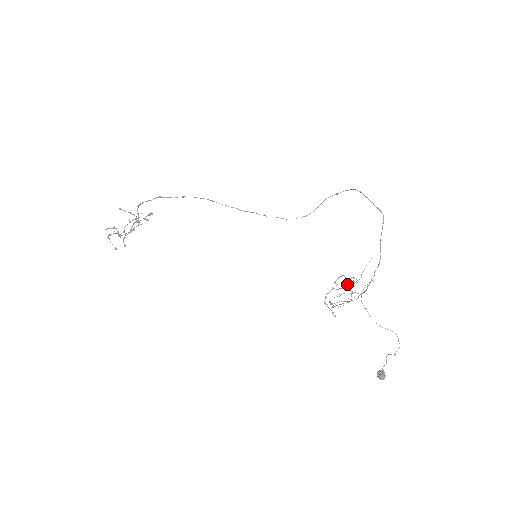
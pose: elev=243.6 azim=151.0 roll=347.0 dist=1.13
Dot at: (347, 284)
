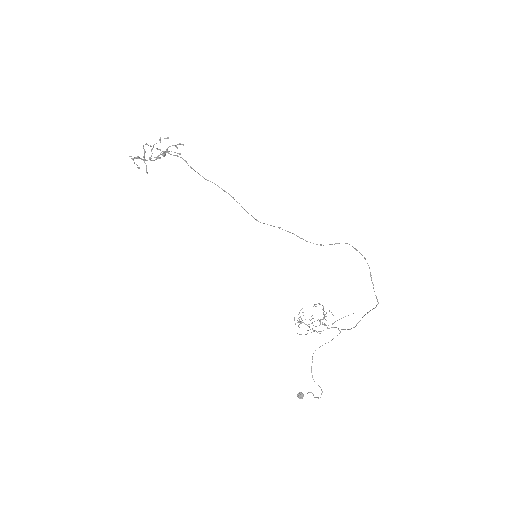
Dot at: occluded
